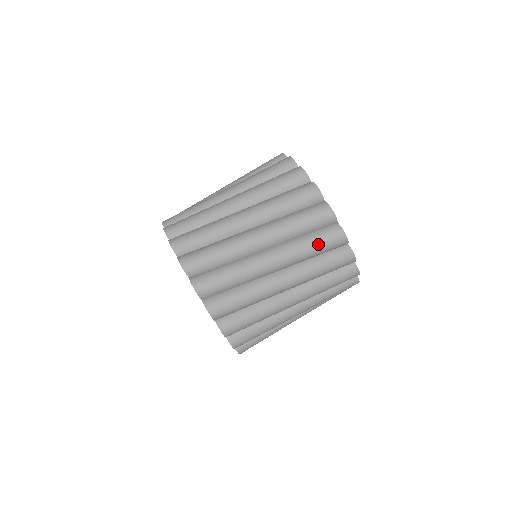
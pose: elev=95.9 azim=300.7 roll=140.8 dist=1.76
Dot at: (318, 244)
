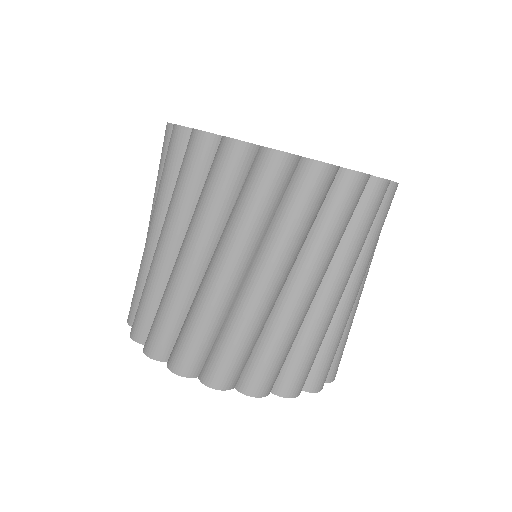
Dot at: (302, 209)
